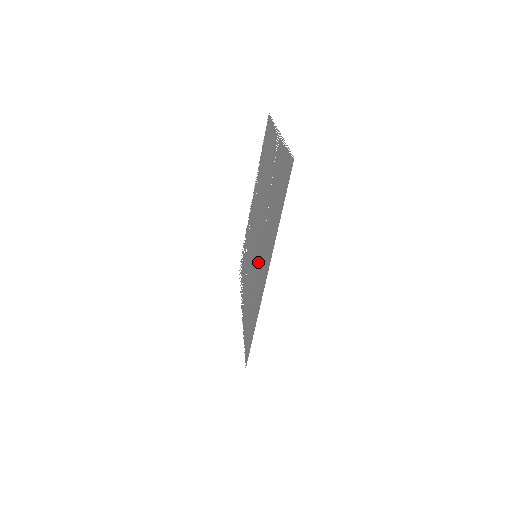
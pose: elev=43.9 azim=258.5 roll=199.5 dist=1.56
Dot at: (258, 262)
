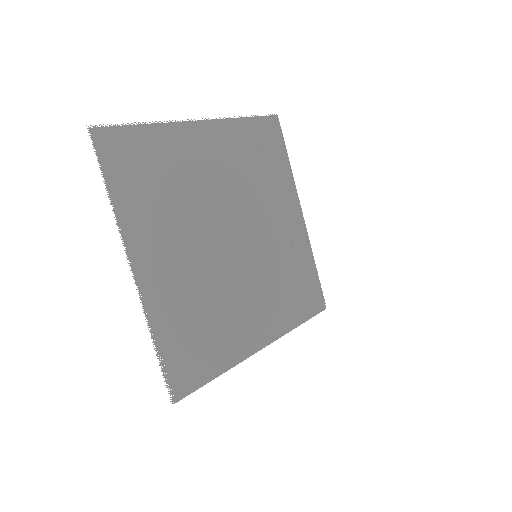
Dot at: (258, 282)
